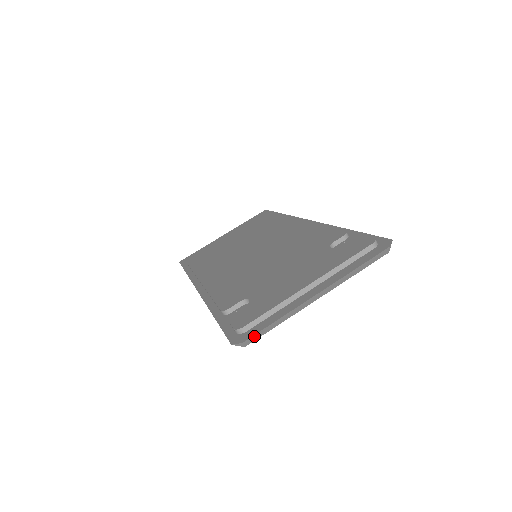
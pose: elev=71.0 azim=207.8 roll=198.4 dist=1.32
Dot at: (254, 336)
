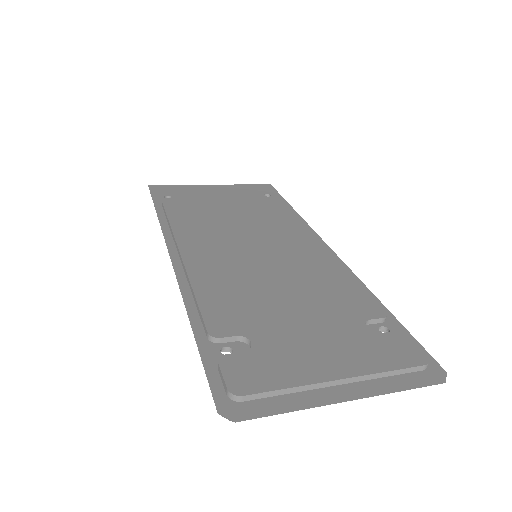
Dot at: (252, 418)
